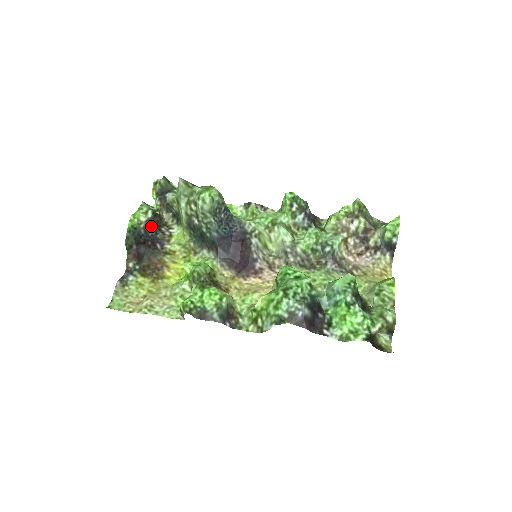
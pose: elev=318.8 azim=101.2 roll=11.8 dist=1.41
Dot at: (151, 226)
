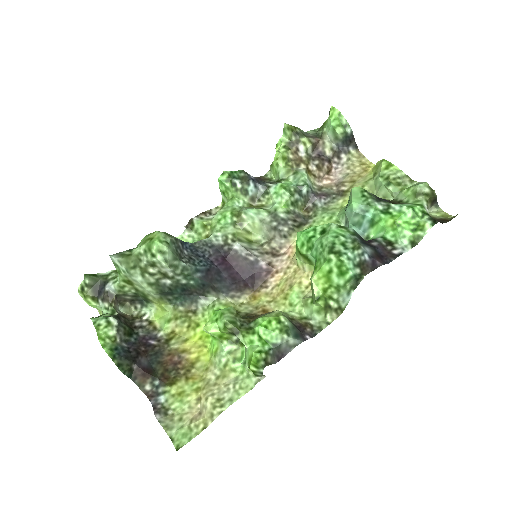
Dot at: (125, 332)
